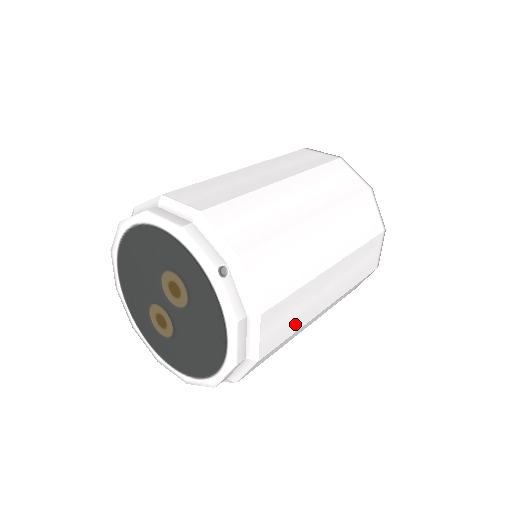
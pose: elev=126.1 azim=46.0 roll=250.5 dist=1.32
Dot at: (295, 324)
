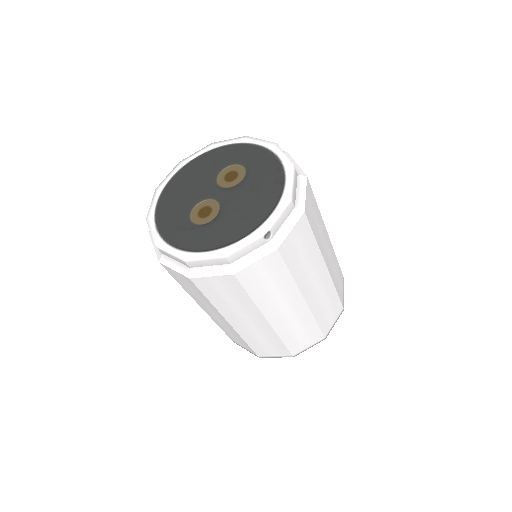
Dot at: (316, 234)
